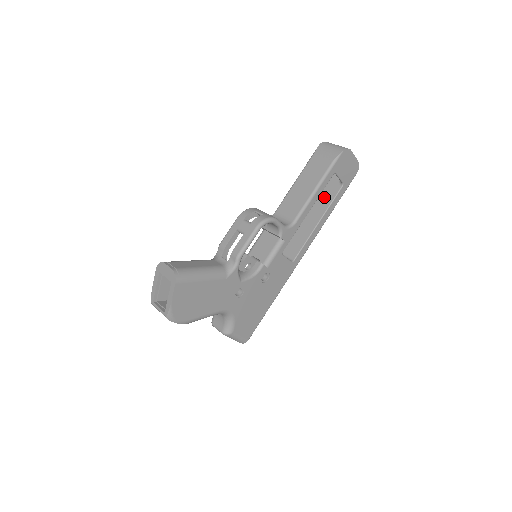
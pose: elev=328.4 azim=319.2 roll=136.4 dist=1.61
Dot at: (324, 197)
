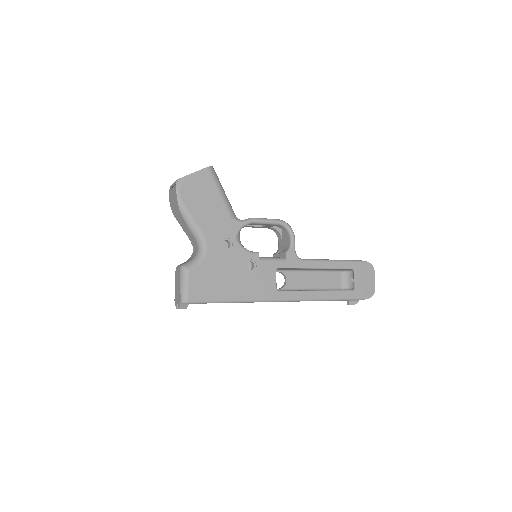
Dot at: occluded
